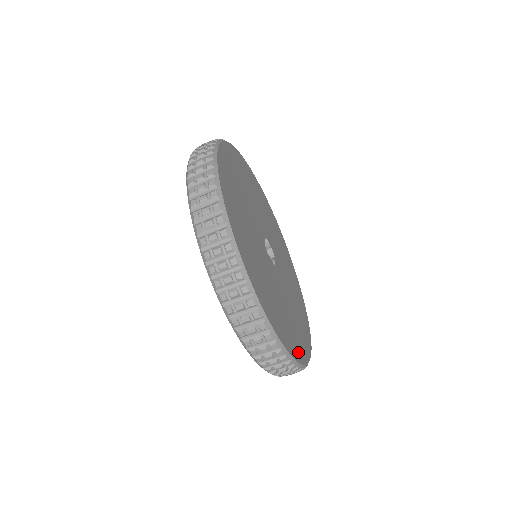
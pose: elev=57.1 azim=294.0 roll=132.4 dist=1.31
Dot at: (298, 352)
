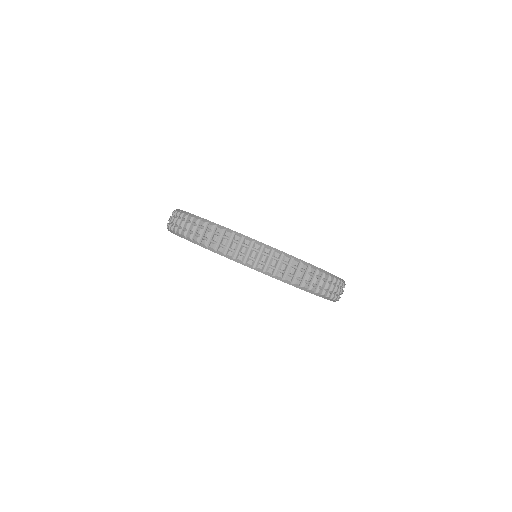
Dot at: occluded
